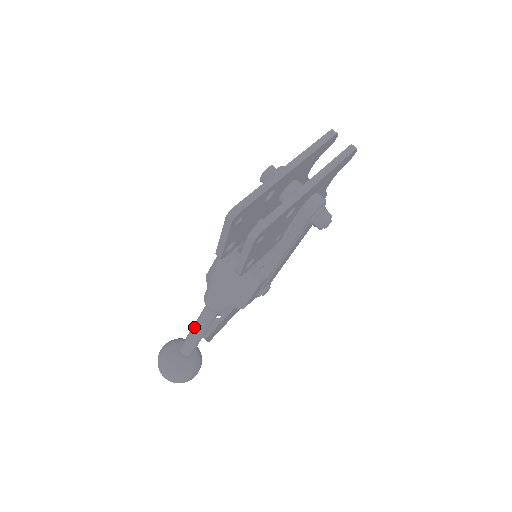
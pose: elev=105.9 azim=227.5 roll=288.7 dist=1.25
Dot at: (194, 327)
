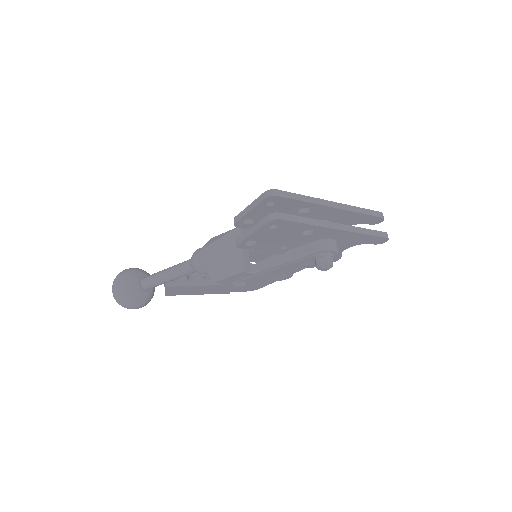
Dot at: (168, 268)
